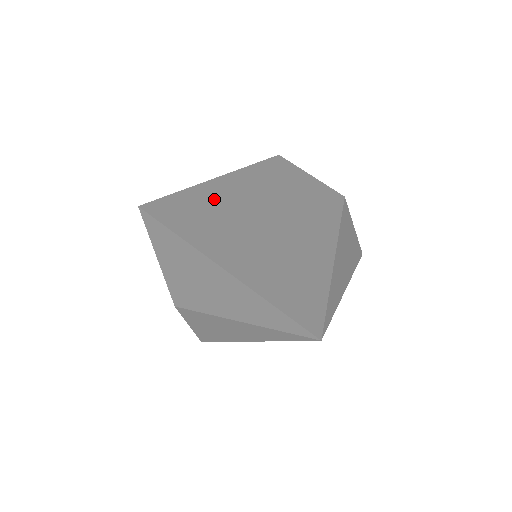
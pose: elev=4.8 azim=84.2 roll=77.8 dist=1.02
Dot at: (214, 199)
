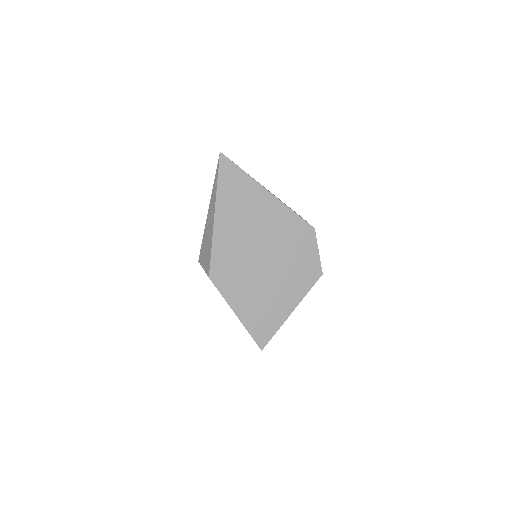
Dot at: occluded
